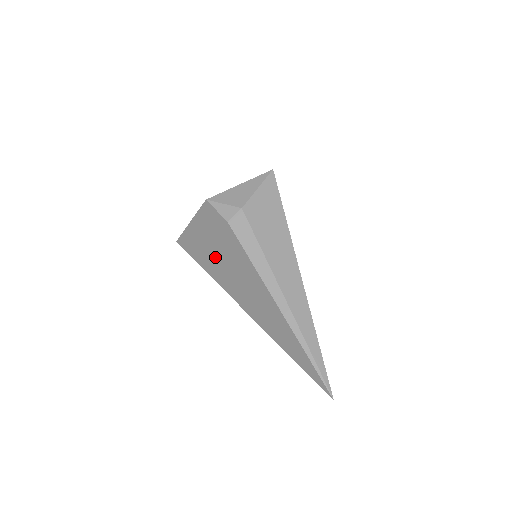
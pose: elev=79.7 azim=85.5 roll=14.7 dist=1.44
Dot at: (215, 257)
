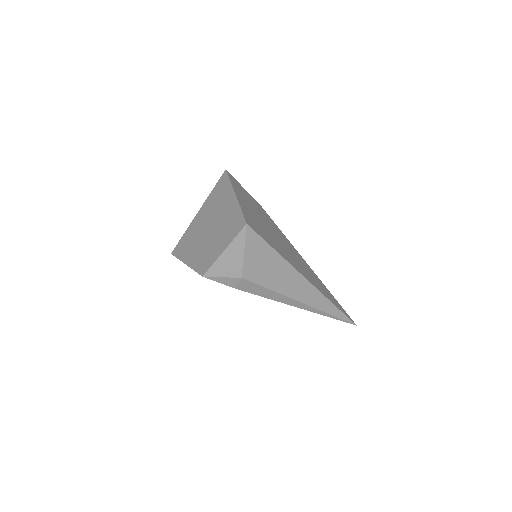
Dot at: occluded
